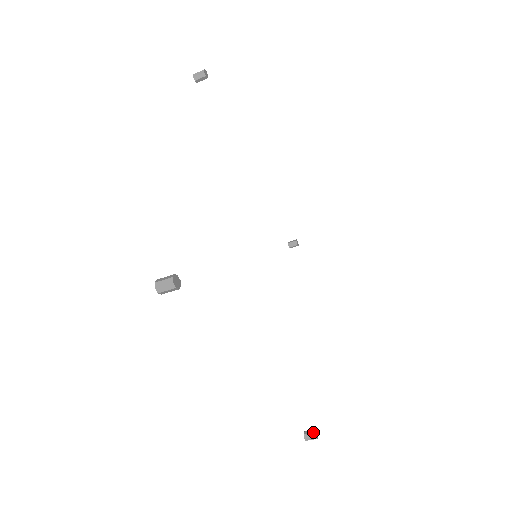
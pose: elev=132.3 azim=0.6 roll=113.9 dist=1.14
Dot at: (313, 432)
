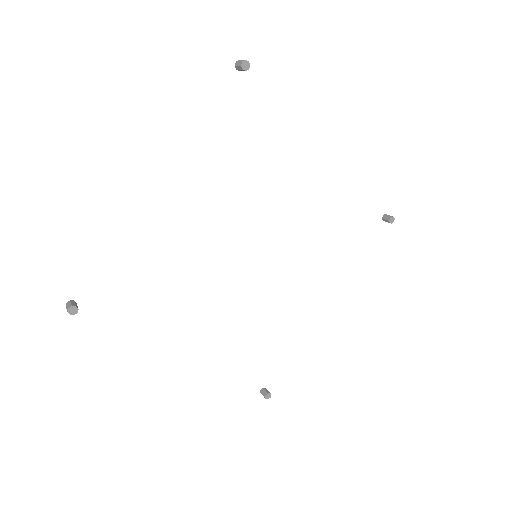
Dot at: (265, 394)
